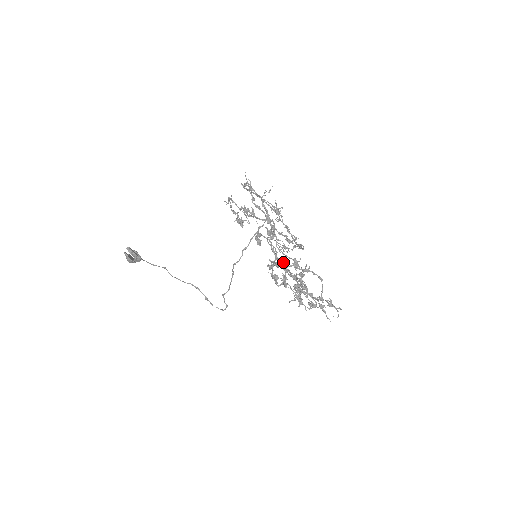
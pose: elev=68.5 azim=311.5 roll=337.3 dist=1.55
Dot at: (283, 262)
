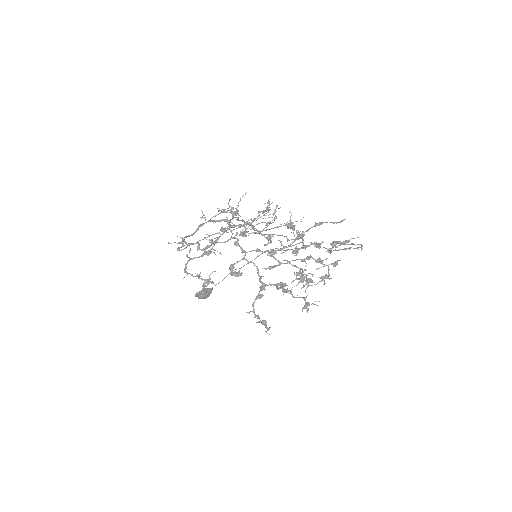
Dot at: (274, 252)
